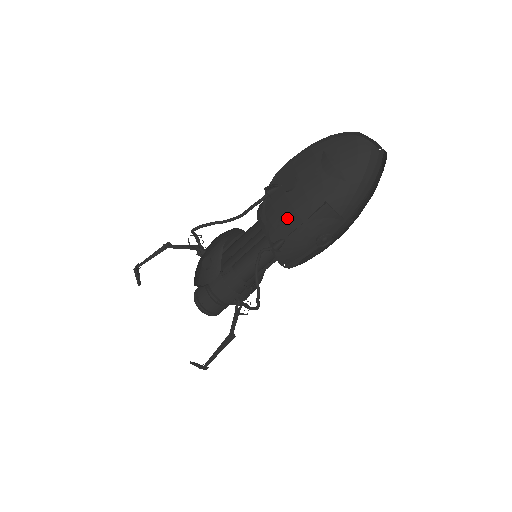
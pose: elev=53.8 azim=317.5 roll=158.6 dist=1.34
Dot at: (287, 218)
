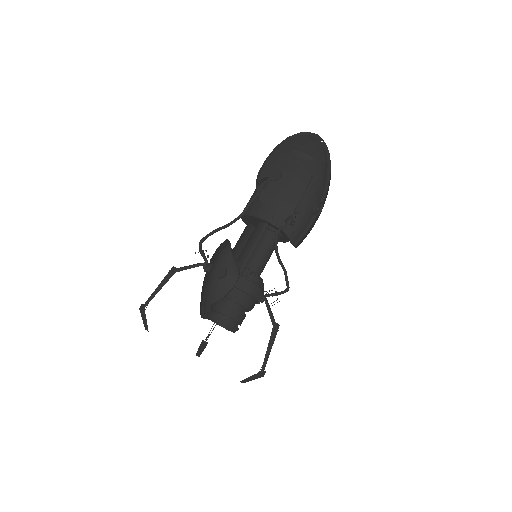
Dot at: (287, 198)
